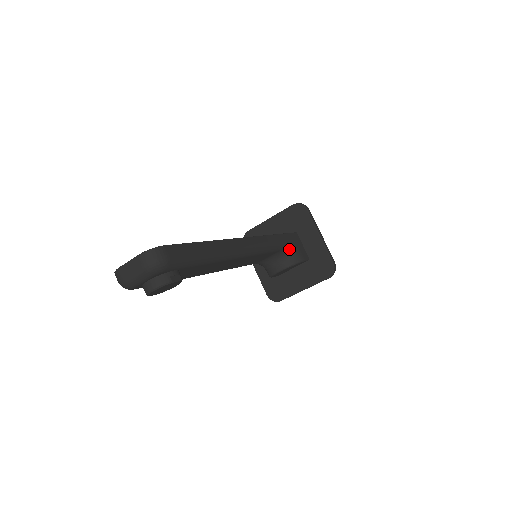
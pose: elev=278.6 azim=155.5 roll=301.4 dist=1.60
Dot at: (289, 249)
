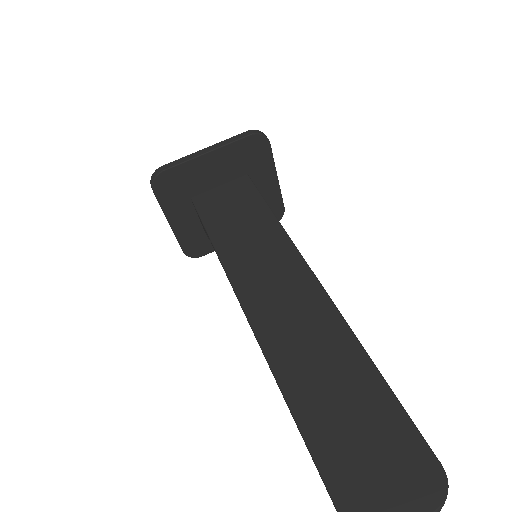
Dot at: occluded
